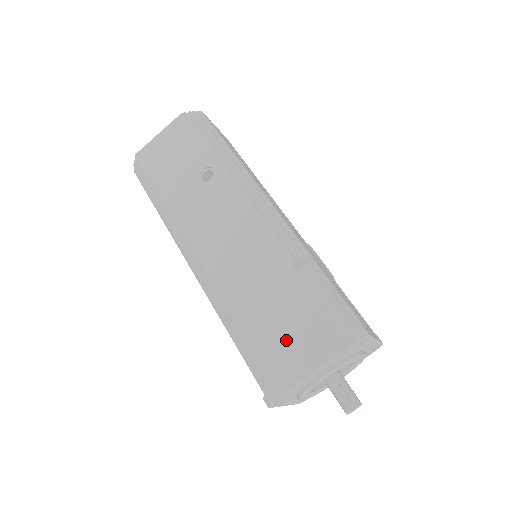
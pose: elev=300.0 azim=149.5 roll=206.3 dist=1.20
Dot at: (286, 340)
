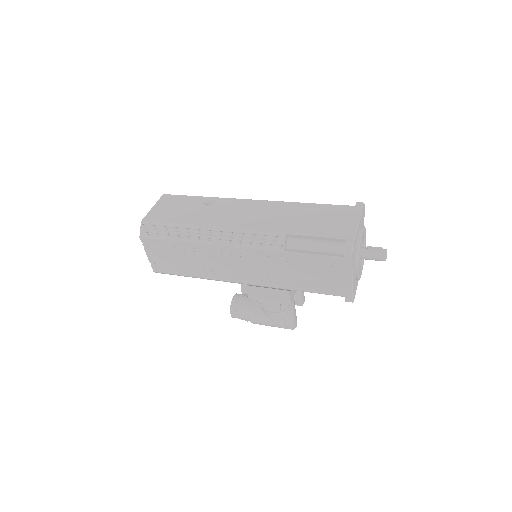
Dot at: (330, 222)
